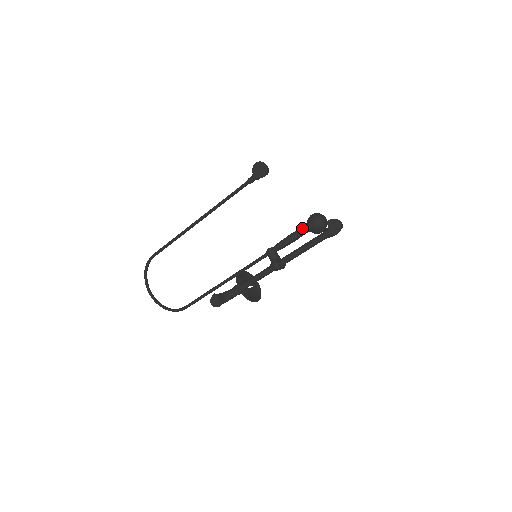
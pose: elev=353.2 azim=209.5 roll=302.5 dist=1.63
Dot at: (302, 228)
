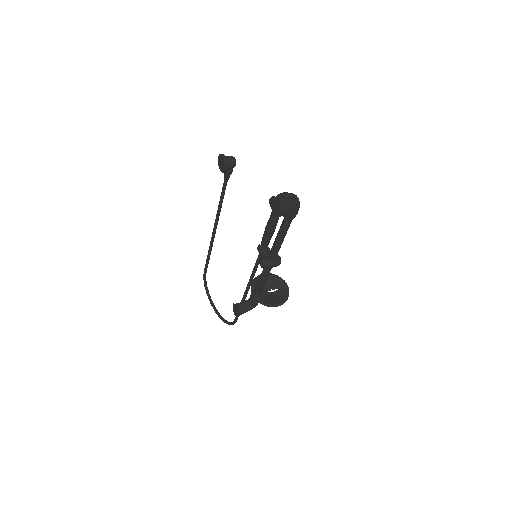
Dot at: (270, 215)
